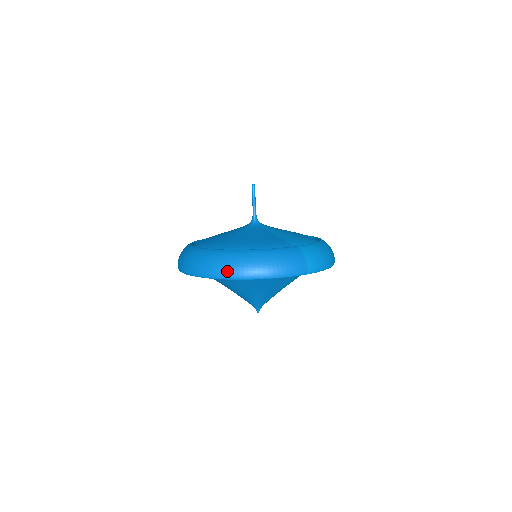
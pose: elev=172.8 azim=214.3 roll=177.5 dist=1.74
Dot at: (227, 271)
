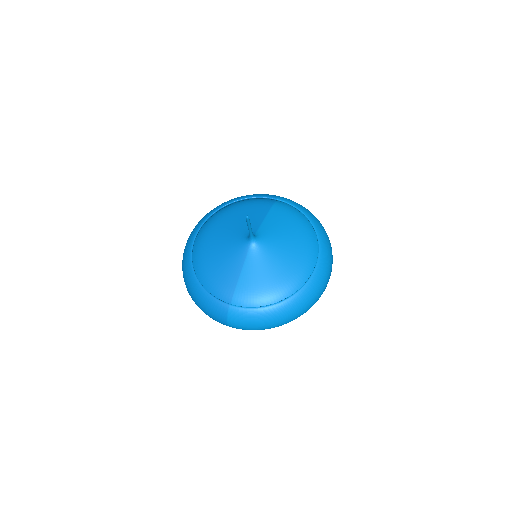
Dot at: (184, 279)
